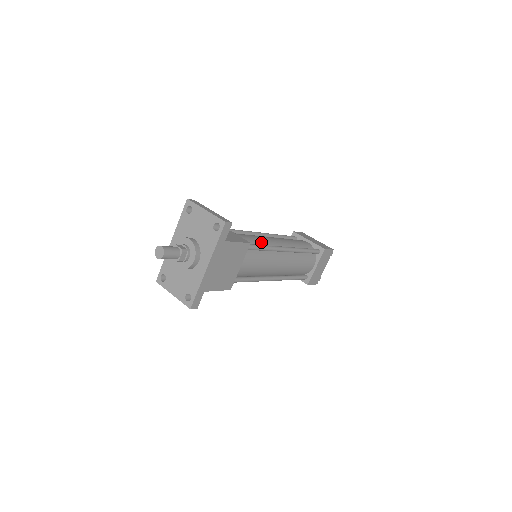
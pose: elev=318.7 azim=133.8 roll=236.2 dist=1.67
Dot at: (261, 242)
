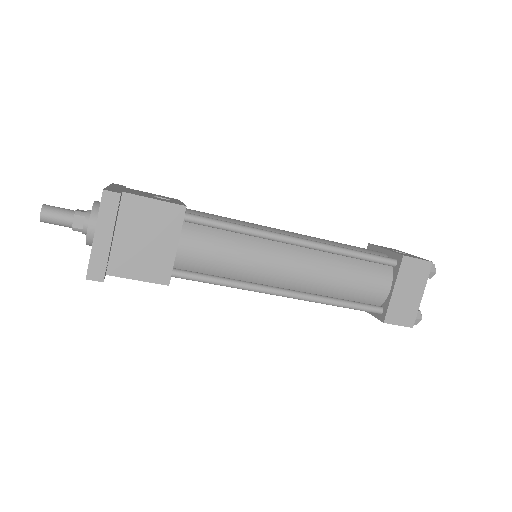
Dot at: (238, 270)
